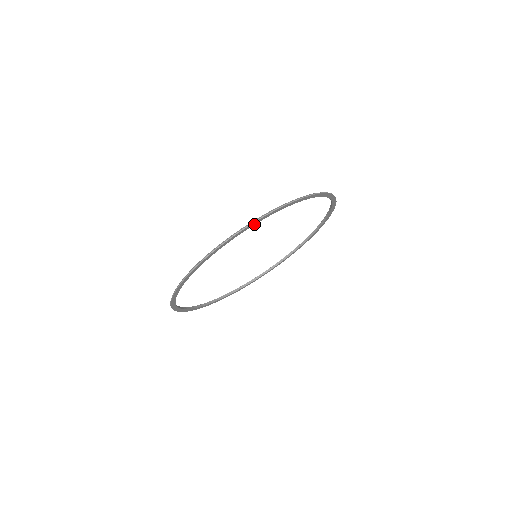
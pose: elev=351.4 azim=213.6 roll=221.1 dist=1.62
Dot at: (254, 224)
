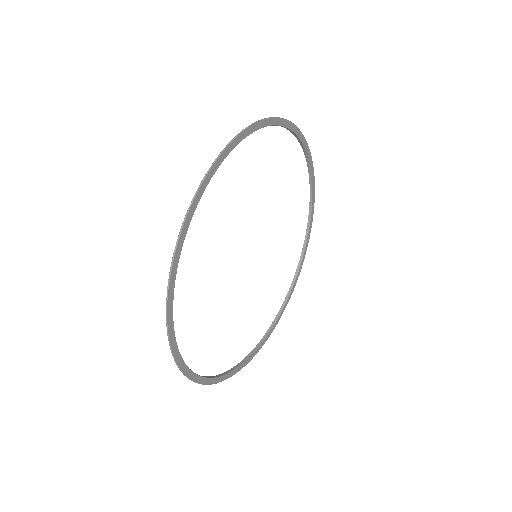
Dot at: (227, 154)
